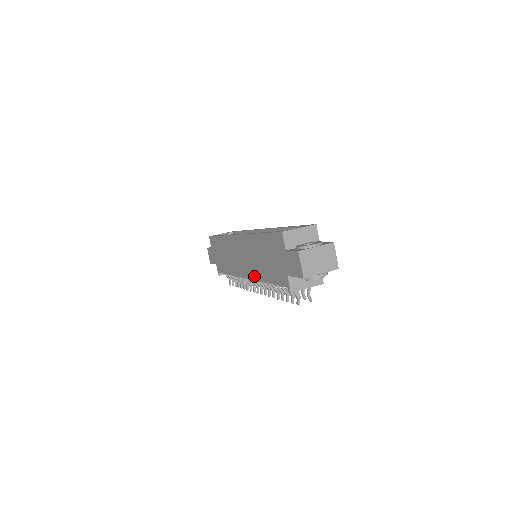
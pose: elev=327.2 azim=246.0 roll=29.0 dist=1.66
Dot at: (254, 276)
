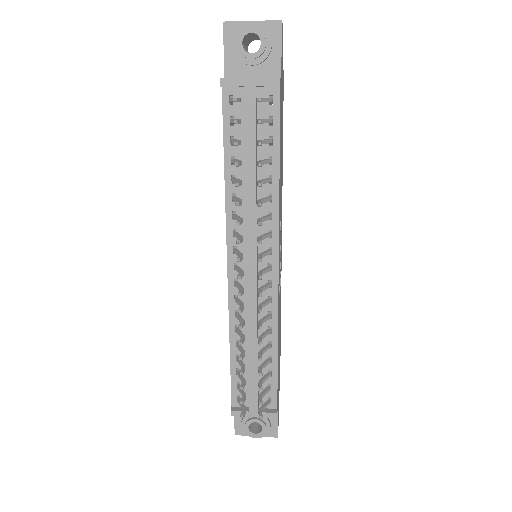
Dot at: (227, 222)
